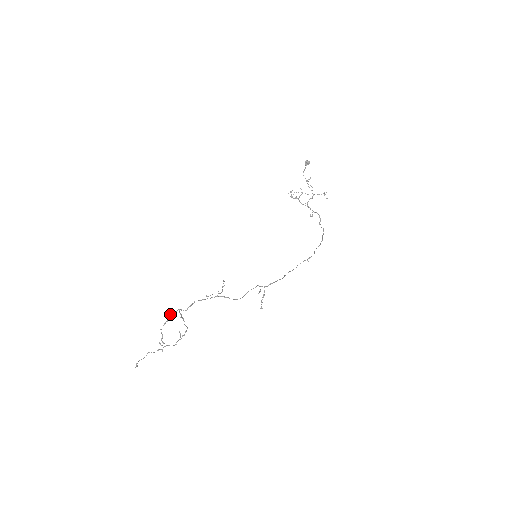
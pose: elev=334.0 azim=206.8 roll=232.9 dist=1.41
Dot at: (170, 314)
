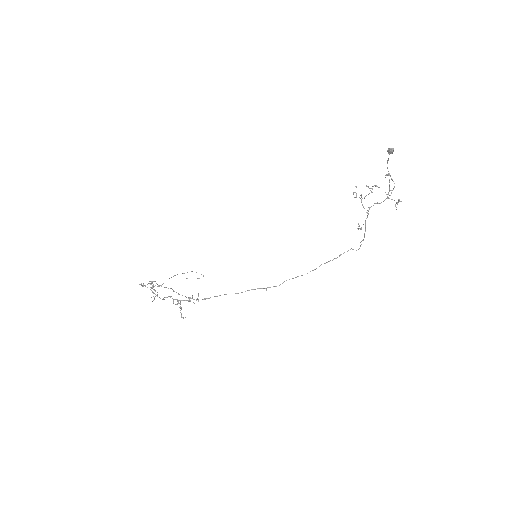
Dot at: occluded
